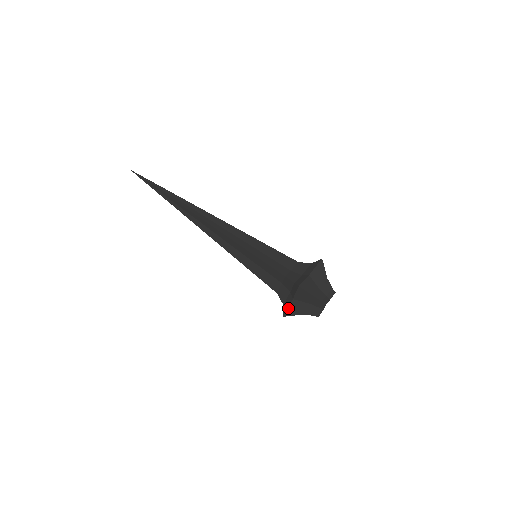
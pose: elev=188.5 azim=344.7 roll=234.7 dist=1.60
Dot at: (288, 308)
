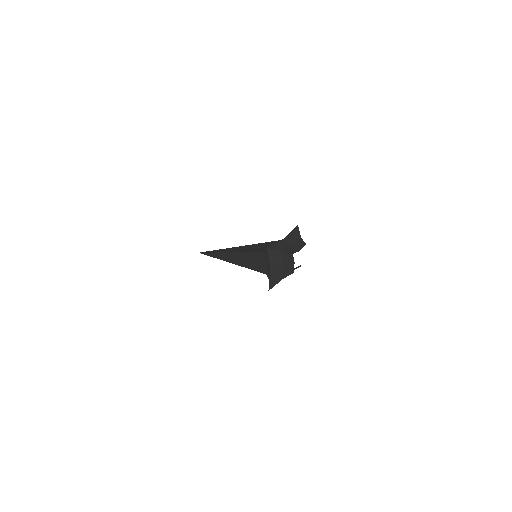
Dot at: (270, 279)
